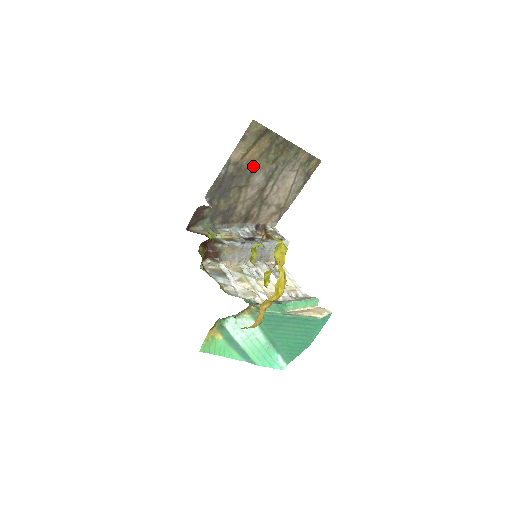
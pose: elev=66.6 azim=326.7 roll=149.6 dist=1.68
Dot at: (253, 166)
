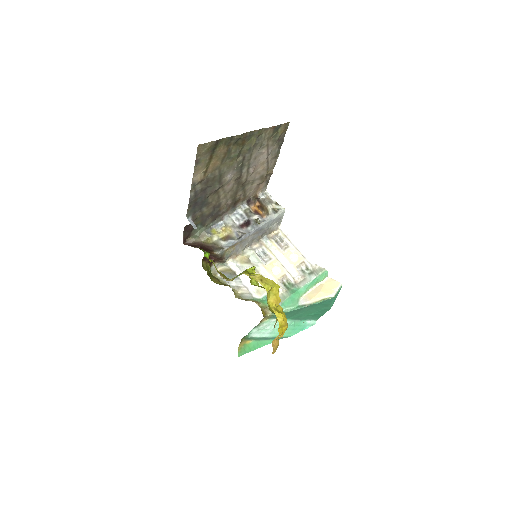
Dot at: (219, 171)
